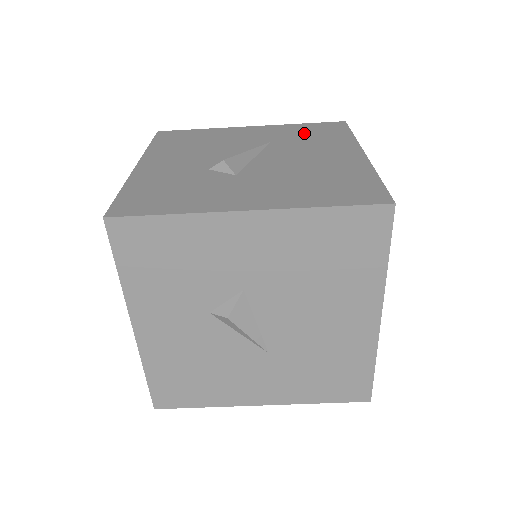
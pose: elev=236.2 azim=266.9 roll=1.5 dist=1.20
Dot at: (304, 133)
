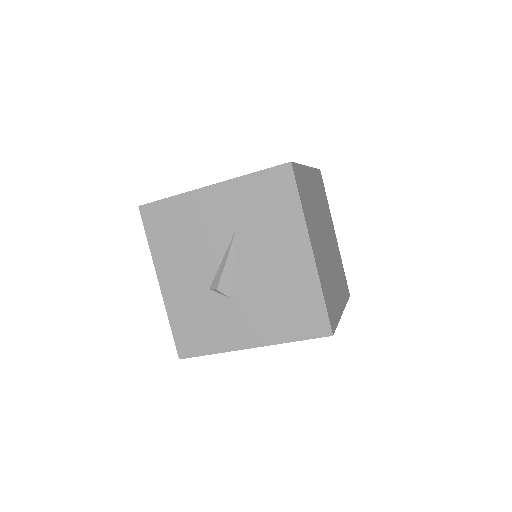
Dot at: (259, 203)
